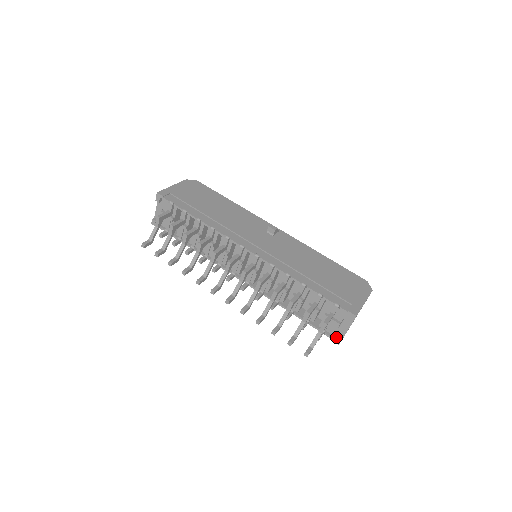
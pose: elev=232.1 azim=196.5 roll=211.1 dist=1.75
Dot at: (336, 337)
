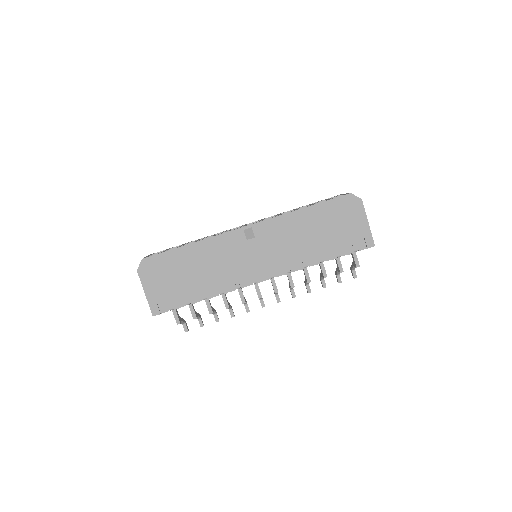
Dot at: occluded
